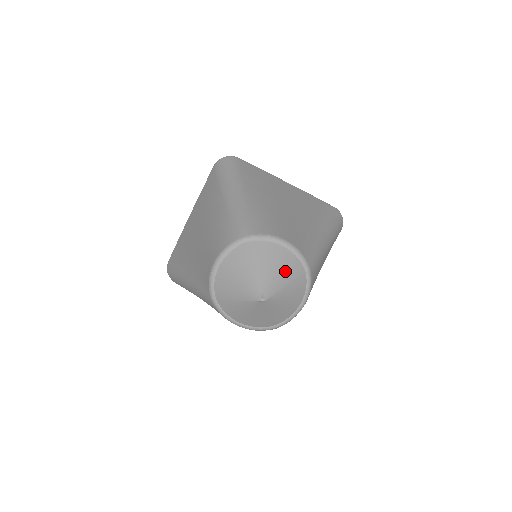
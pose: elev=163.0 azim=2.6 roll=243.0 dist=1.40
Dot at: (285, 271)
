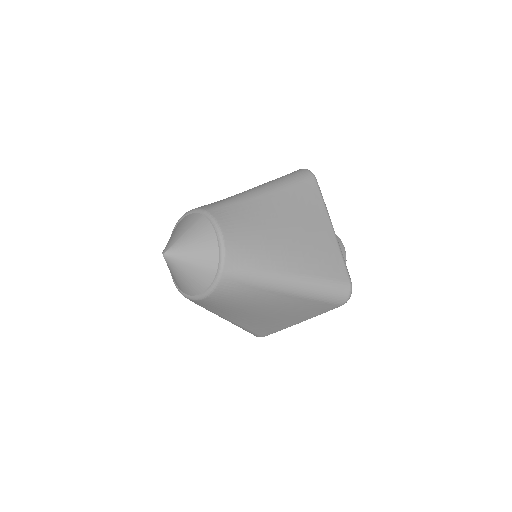
Dot at: (183, 227)
